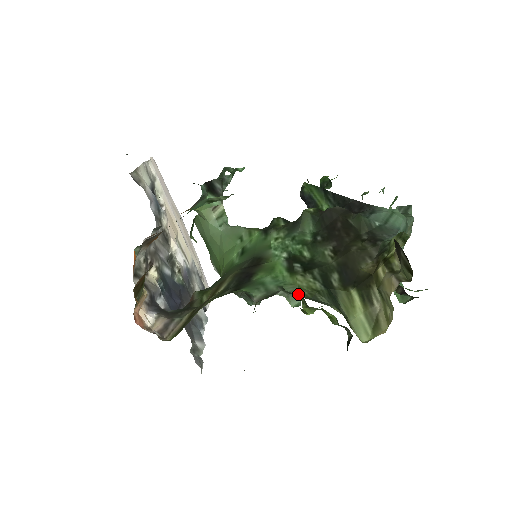
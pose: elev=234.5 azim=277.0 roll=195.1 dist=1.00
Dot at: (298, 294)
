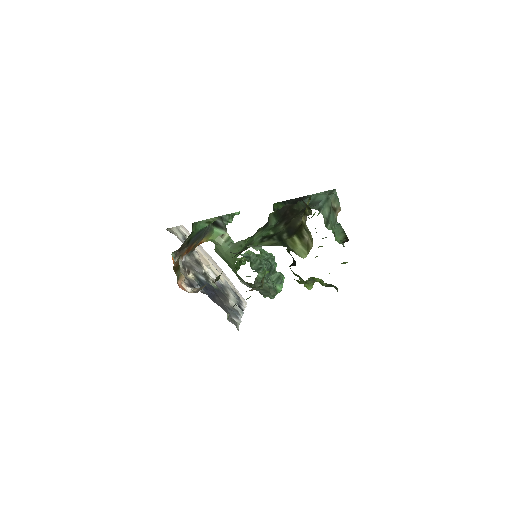
Dot at: (261, 246)
